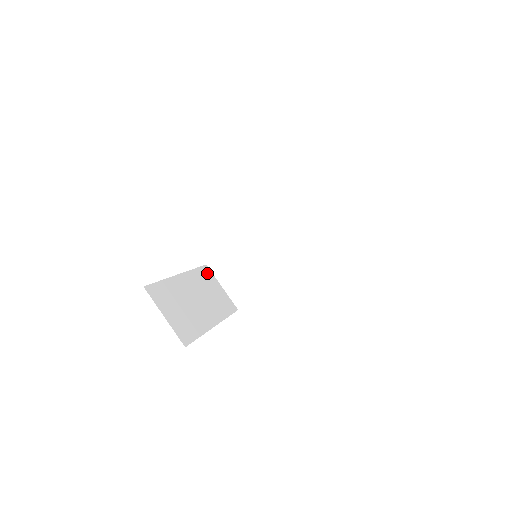
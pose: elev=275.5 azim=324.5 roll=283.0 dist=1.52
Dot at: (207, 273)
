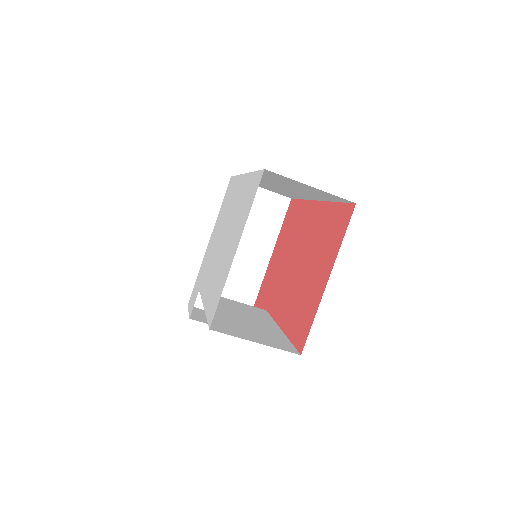
Dot at: occluded
